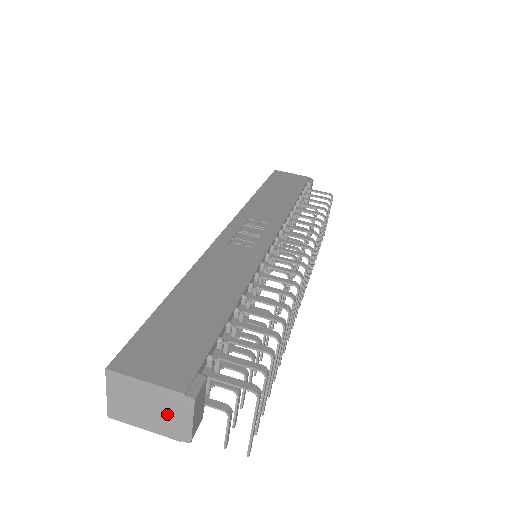
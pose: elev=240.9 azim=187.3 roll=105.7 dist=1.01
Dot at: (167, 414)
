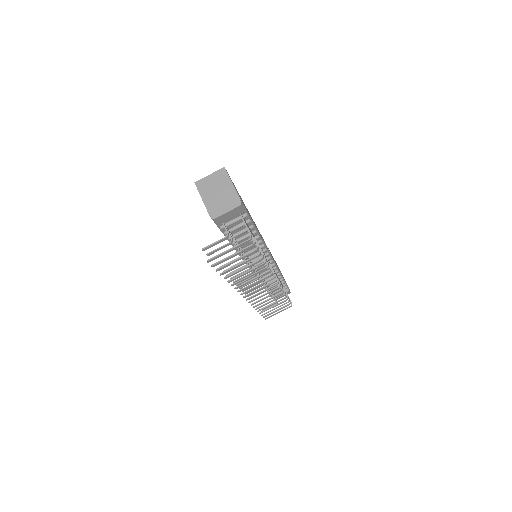
Dot at: (222, 201)
